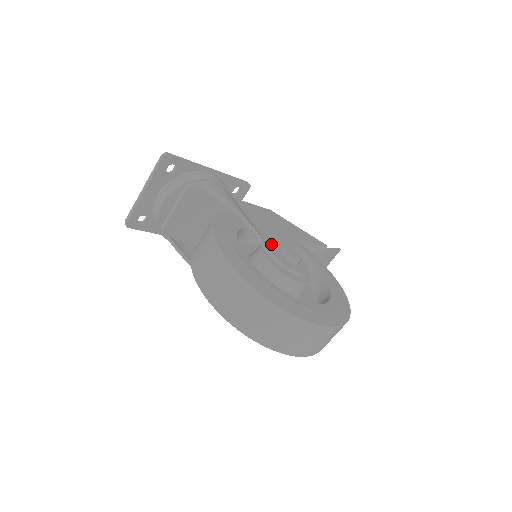
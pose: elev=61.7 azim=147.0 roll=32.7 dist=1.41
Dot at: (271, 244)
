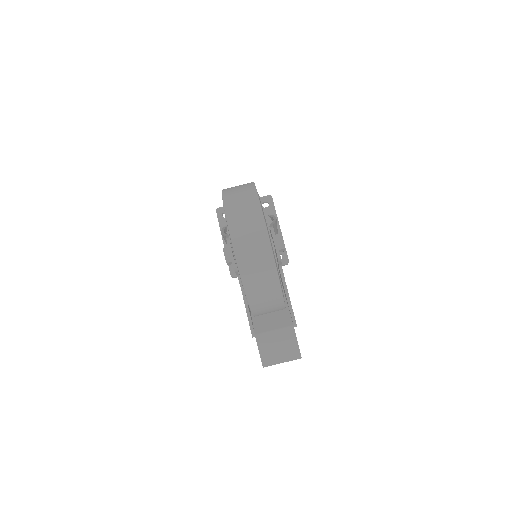
Dot at: occluded
